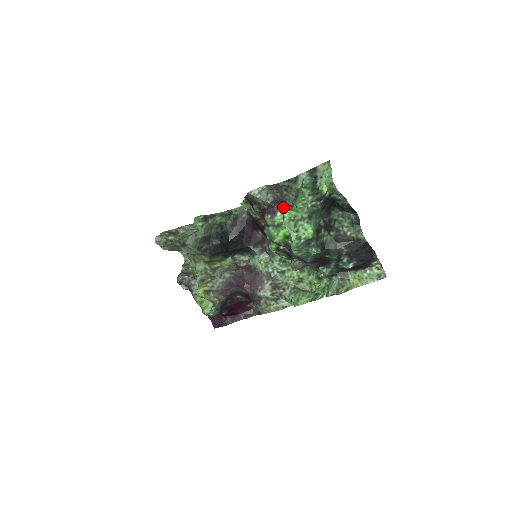
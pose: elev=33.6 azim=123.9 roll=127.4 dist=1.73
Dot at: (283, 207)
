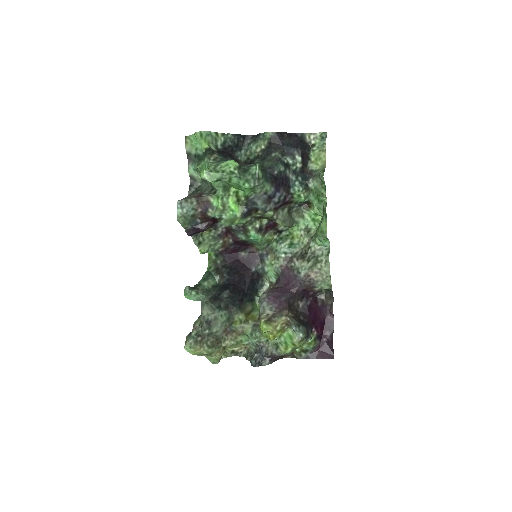
Dot at: (208, 195)
